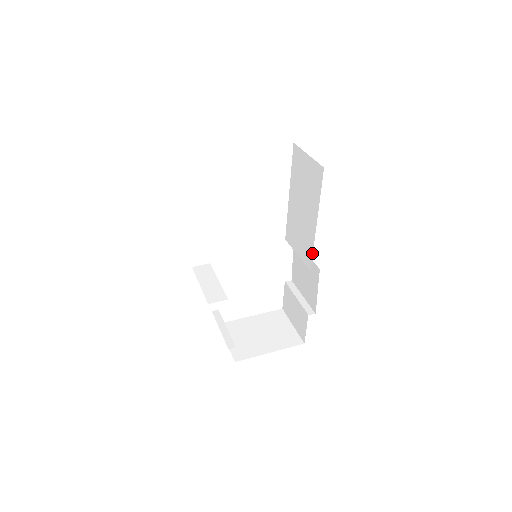
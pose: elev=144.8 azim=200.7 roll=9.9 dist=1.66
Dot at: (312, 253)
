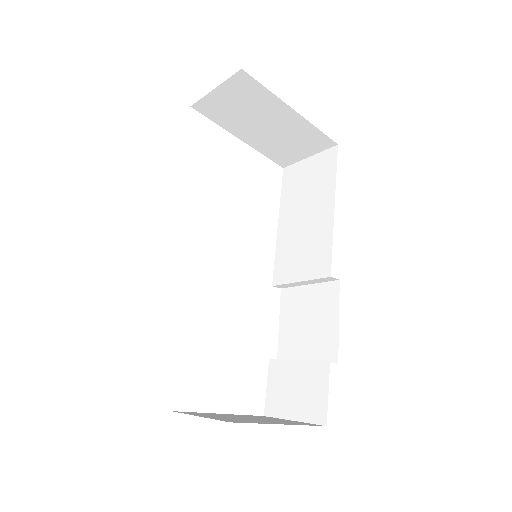
Dot at: (331, 249)
